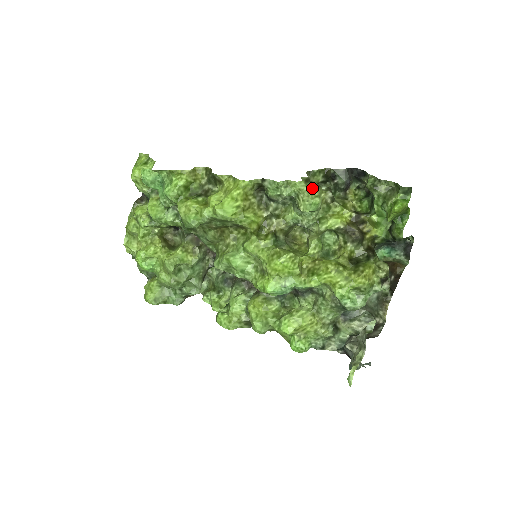
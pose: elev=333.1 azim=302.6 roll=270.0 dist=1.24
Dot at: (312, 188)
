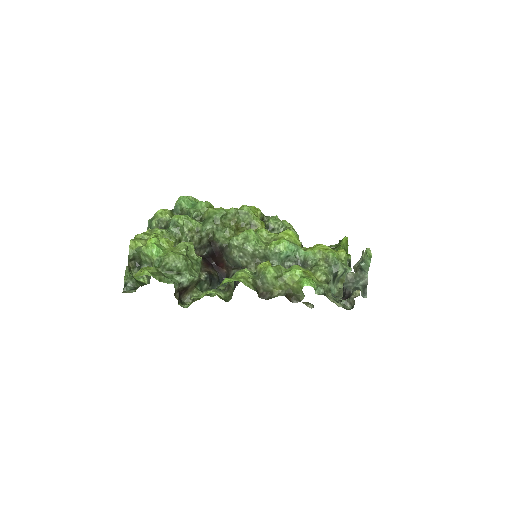
Dot at: occluded
